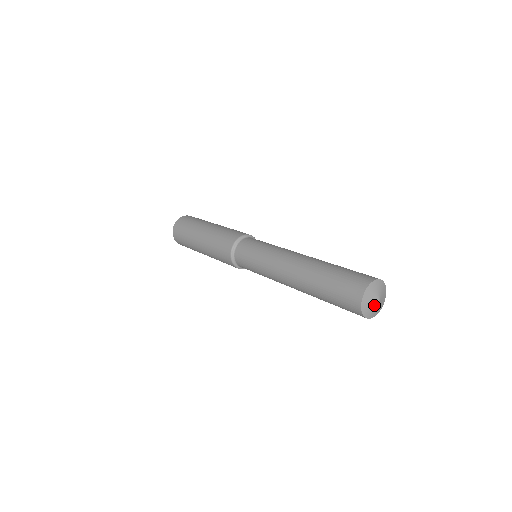
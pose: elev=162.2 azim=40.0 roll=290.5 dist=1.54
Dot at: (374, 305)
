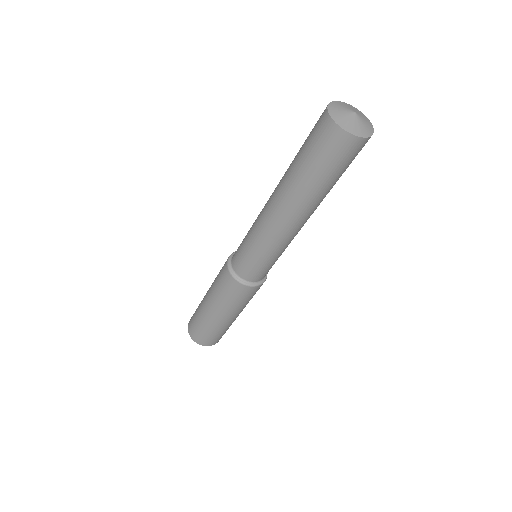
Dot at: (353, 119)
